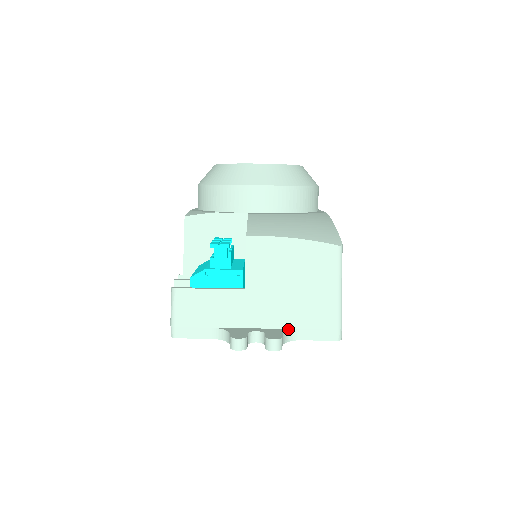
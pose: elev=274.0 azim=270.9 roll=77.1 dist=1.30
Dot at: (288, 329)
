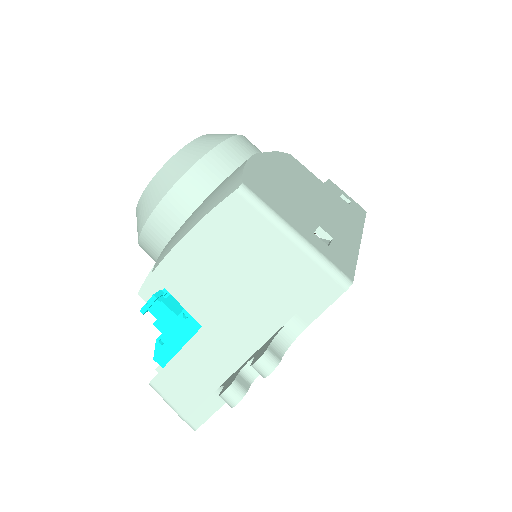
Dot at: (281, 328)
